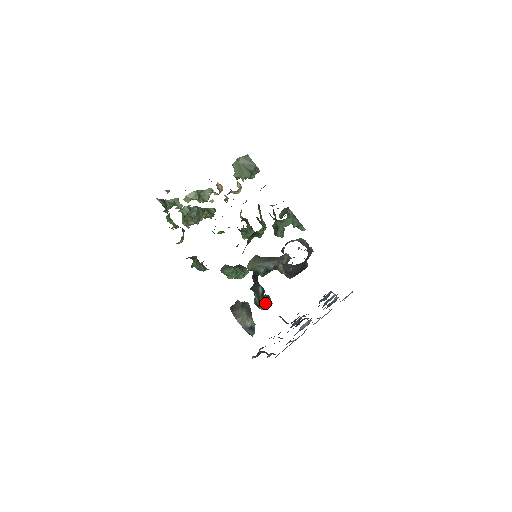
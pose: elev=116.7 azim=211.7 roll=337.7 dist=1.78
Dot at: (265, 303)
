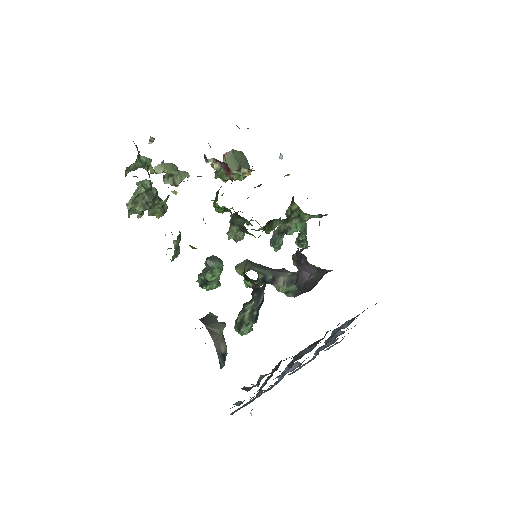
Dot at: (255, 321)
